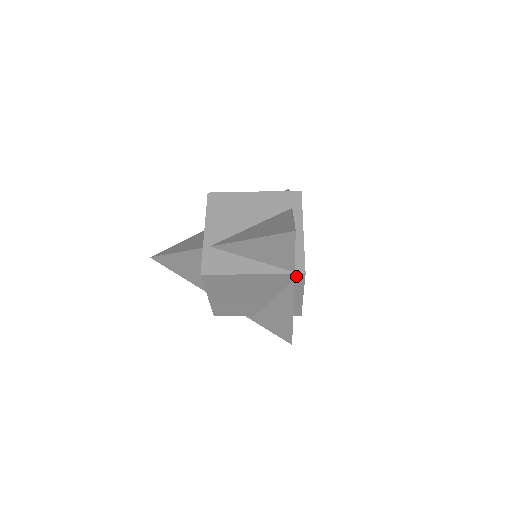
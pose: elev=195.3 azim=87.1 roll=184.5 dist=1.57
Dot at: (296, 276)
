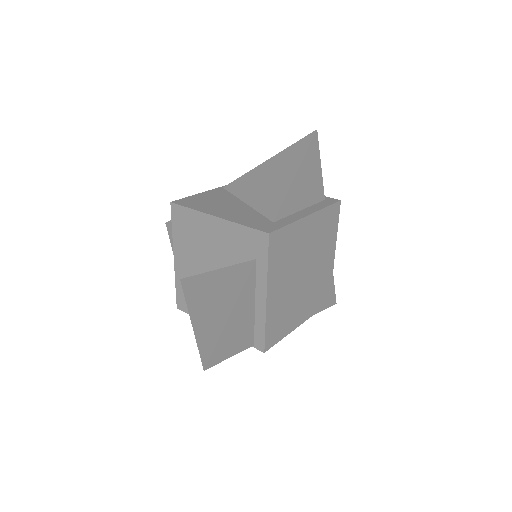
Dot at: occluded
